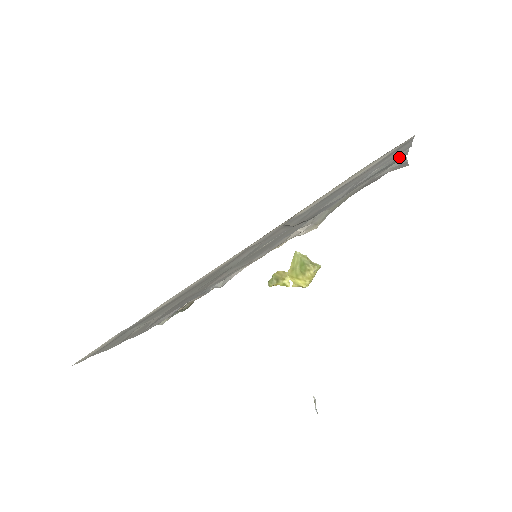
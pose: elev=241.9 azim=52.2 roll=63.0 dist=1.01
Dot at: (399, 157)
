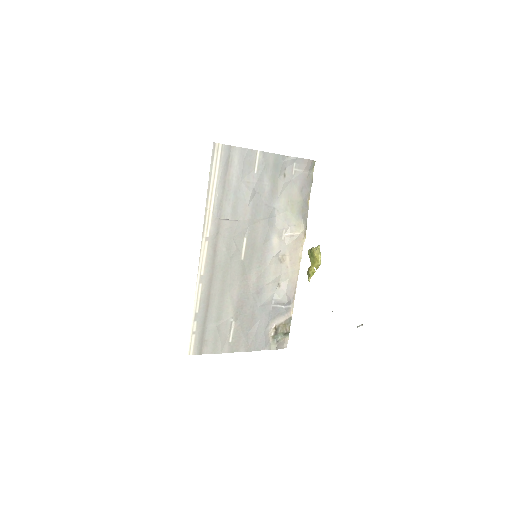
Dot at: (266, 158)
